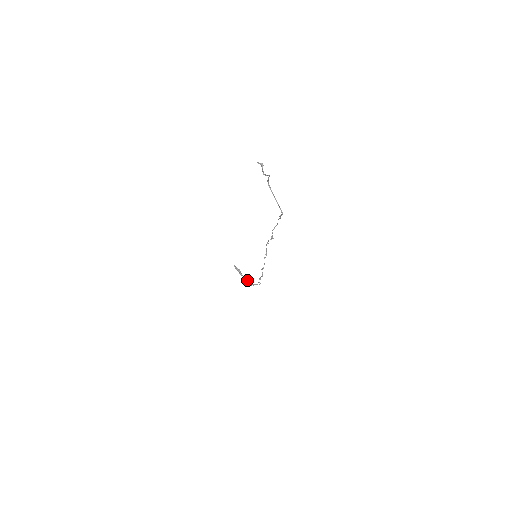
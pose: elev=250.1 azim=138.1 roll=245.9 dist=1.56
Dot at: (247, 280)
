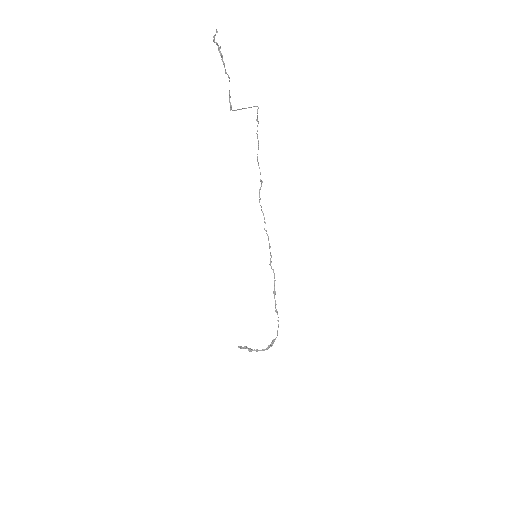
Dot at: (262, 349)
